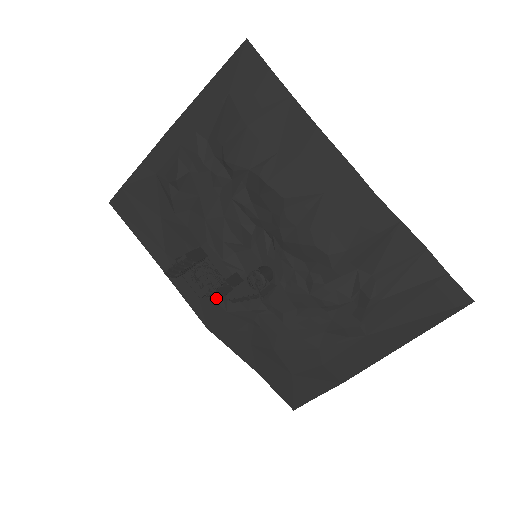
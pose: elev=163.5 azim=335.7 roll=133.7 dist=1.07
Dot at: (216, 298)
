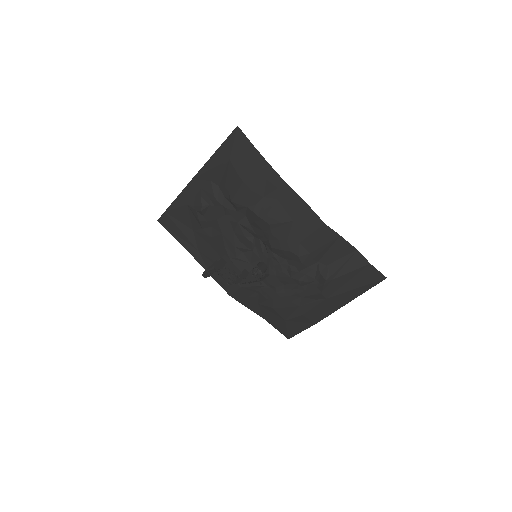
Dot at: occluded
